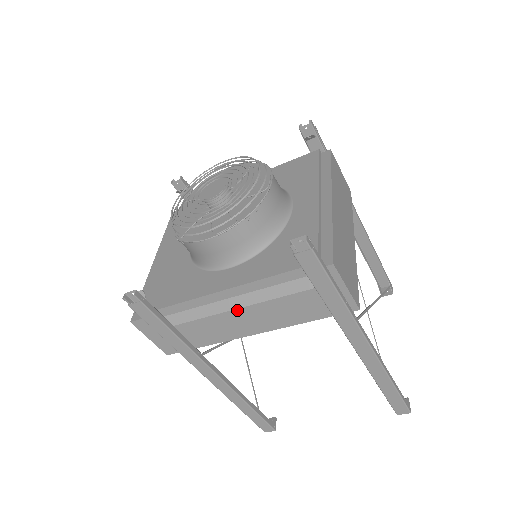
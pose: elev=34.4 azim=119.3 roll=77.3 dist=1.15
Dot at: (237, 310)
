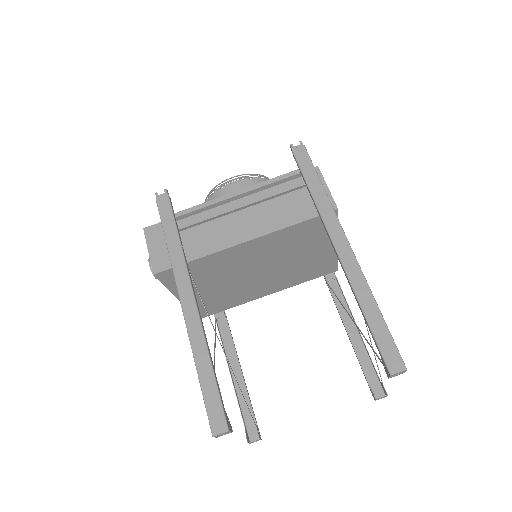
Dot at: (239, 212)
